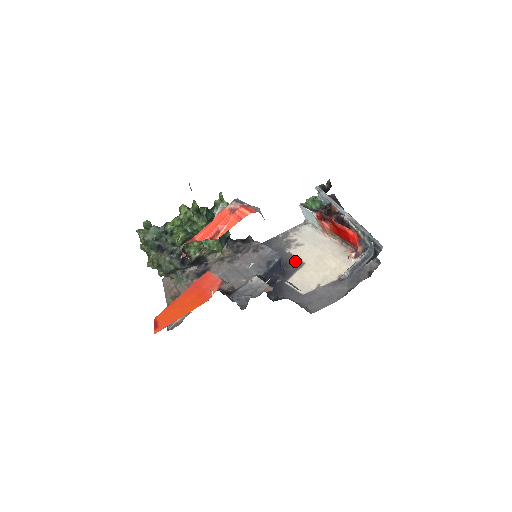
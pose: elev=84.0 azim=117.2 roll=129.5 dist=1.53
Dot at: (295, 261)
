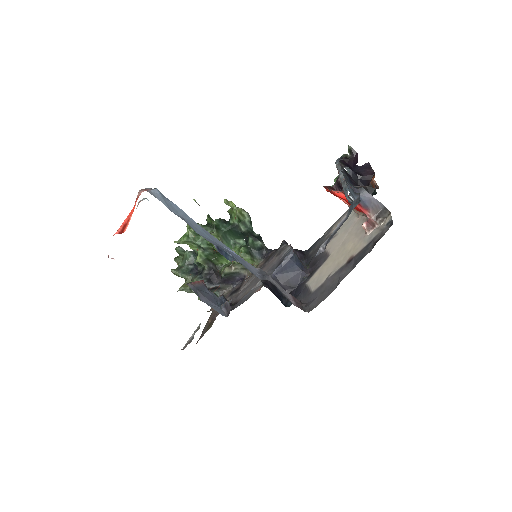
Dot at: (323, 256)
